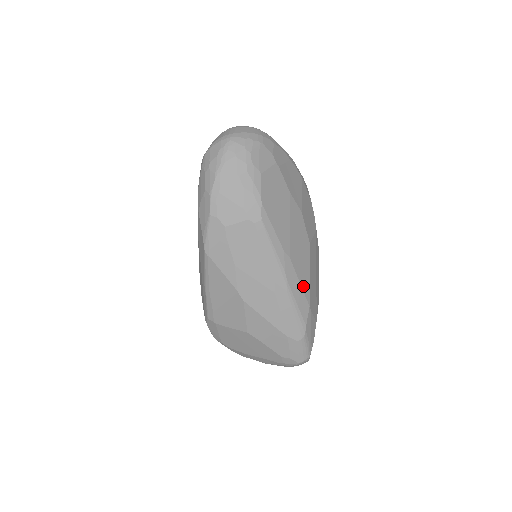
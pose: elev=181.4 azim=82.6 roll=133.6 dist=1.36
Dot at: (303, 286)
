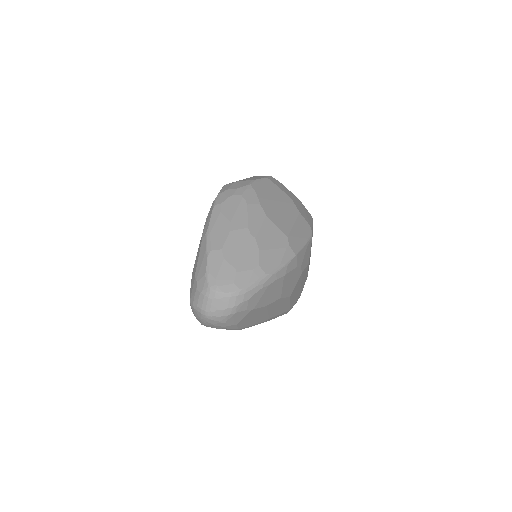
Dot at: (283, 312)
